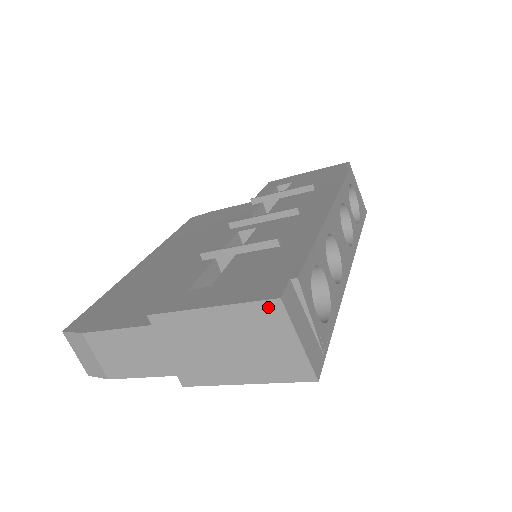
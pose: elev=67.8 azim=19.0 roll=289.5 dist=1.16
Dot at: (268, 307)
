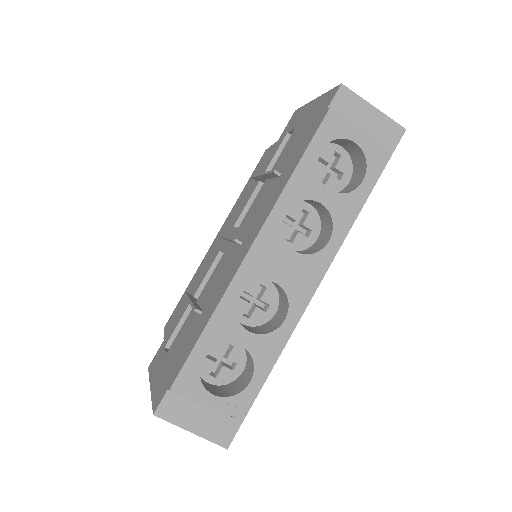
Dot at: occluded
